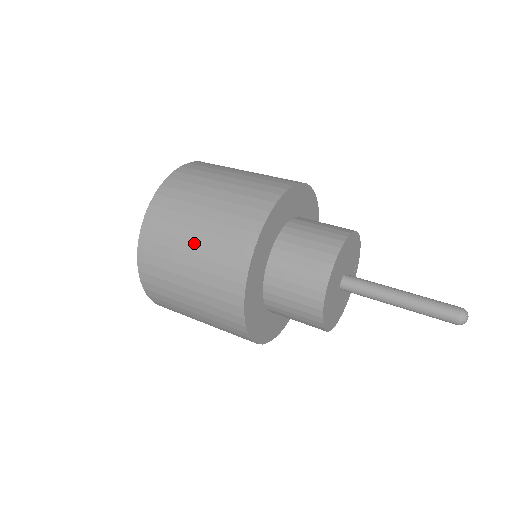
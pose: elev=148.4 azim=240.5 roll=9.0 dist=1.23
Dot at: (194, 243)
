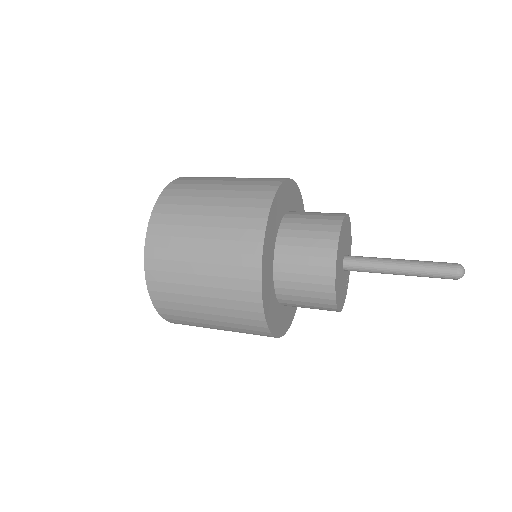
Dot at: (219, 190)
